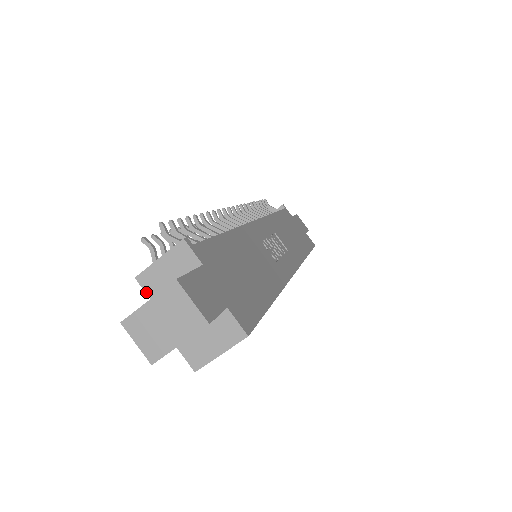
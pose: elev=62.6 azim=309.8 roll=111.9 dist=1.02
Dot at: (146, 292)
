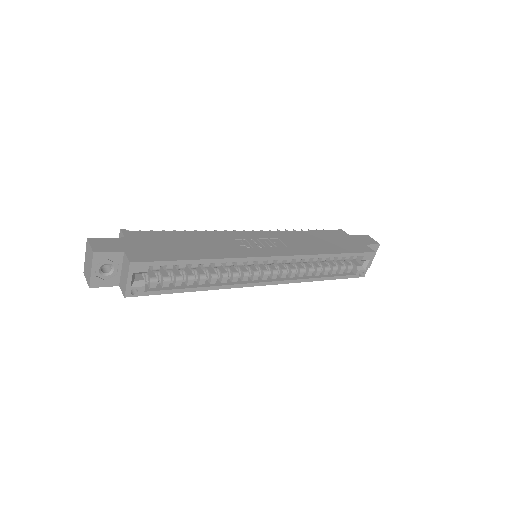
Dot at: occluded
